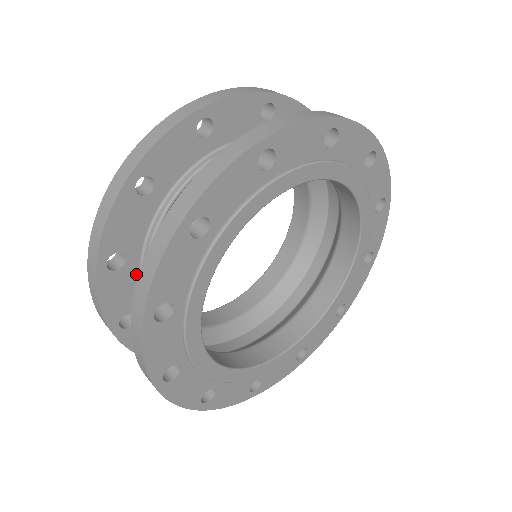
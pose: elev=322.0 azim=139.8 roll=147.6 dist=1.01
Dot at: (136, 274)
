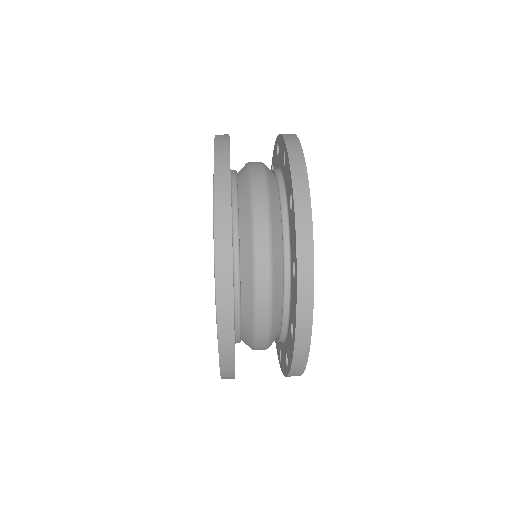
Dot at: occluded
